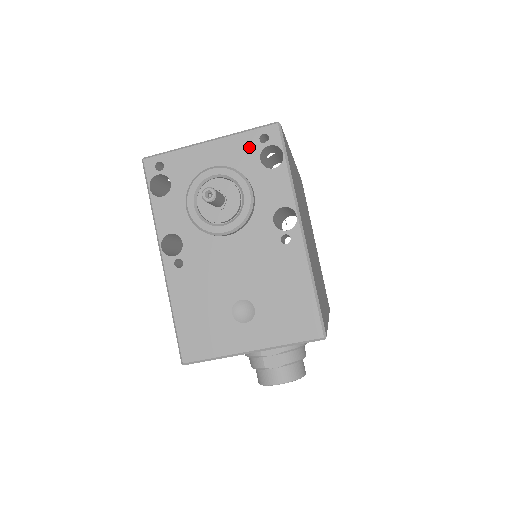
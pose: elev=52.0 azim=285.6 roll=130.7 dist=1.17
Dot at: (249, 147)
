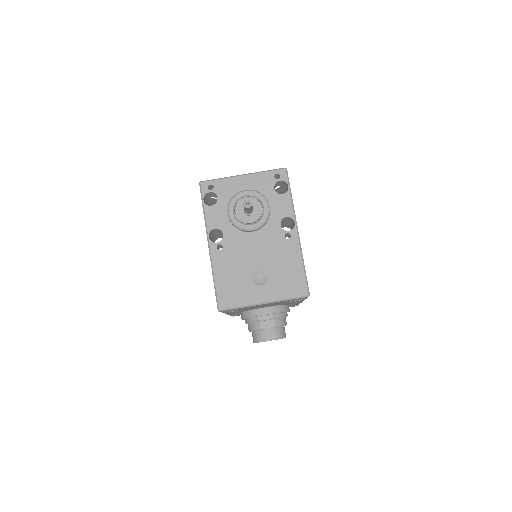
Dot at: (268, 181)
